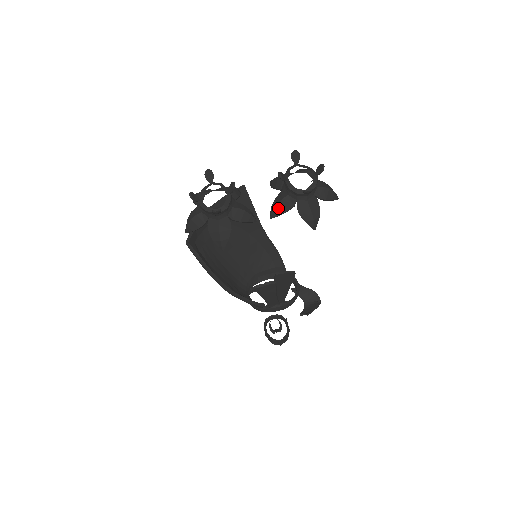
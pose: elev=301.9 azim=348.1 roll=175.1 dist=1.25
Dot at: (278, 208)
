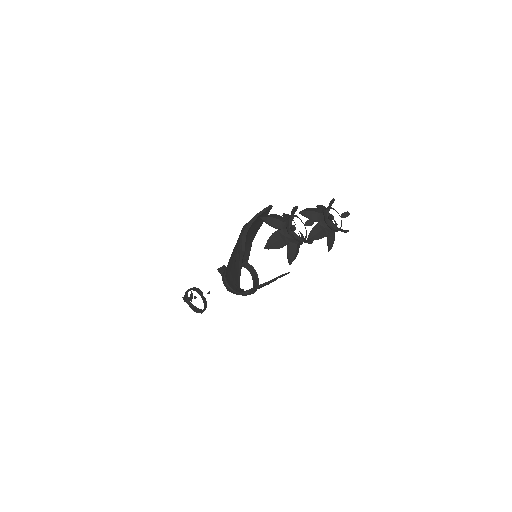
Dot at: (317, 236)
